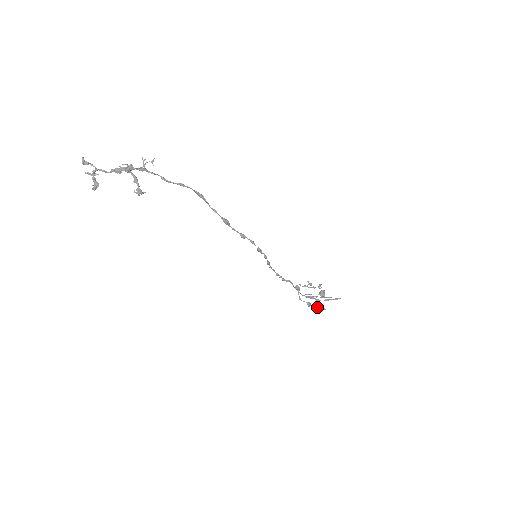
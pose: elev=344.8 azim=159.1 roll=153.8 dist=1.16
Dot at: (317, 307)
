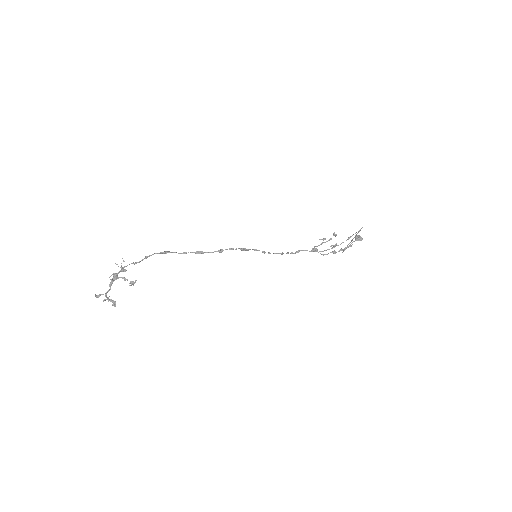
Dot at: (344, 249)
